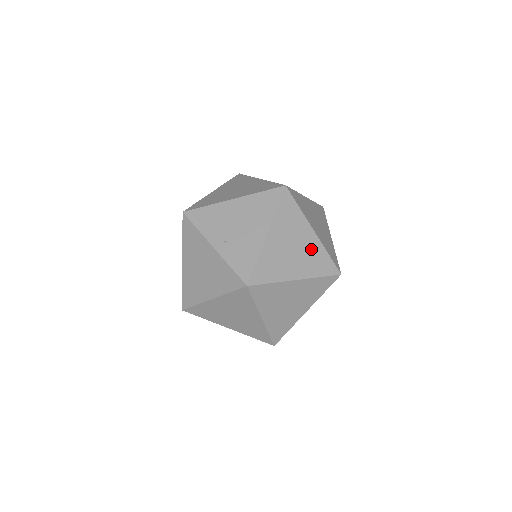
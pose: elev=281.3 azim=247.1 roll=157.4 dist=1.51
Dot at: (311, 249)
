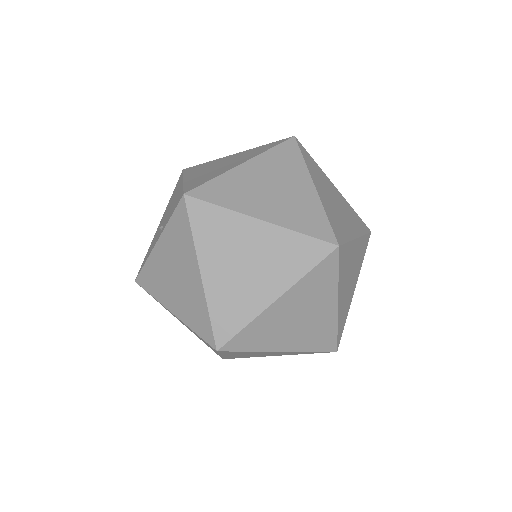
Dot at: (242, 155)
